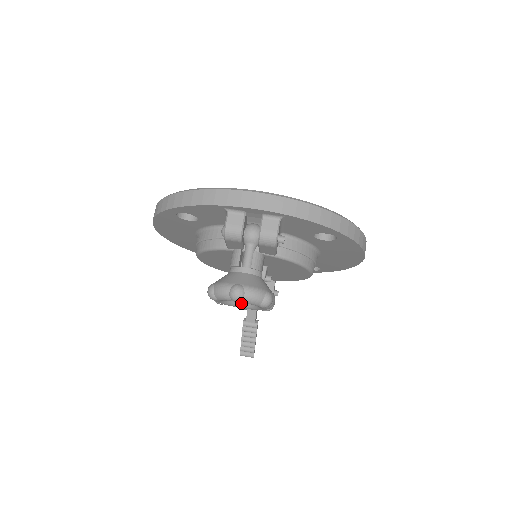
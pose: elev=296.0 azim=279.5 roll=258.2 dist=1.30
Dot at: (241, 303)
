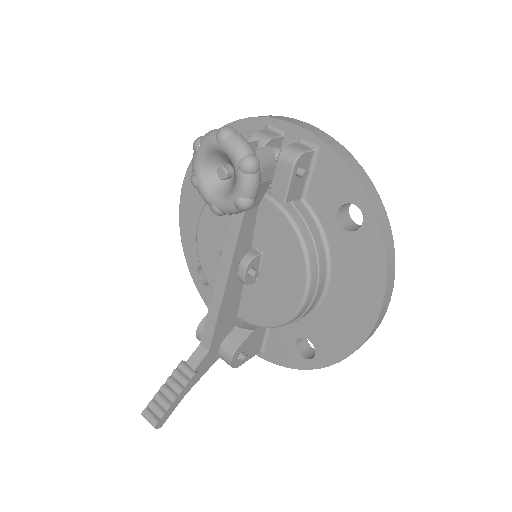
Dot at: (216, 192)
